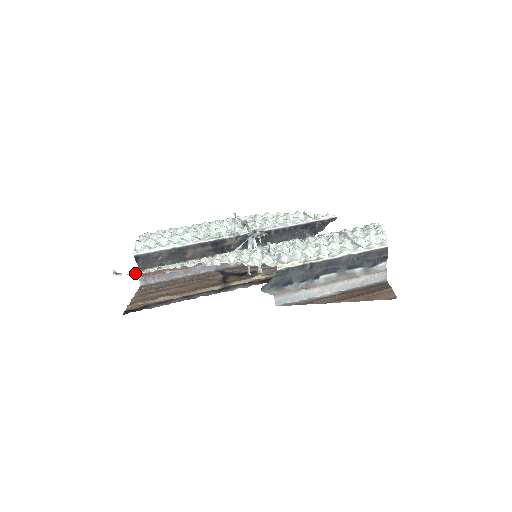
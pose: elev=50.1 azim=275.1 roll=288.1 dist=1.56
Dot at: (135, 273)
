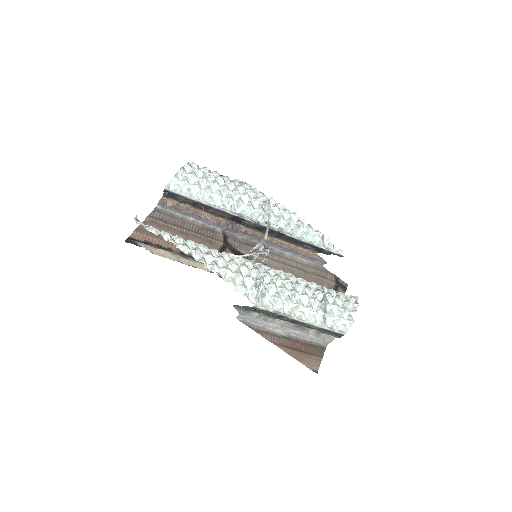
Dot at: (152, 229)
